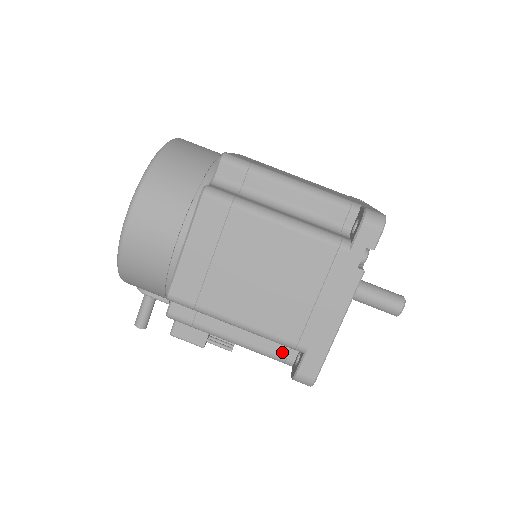
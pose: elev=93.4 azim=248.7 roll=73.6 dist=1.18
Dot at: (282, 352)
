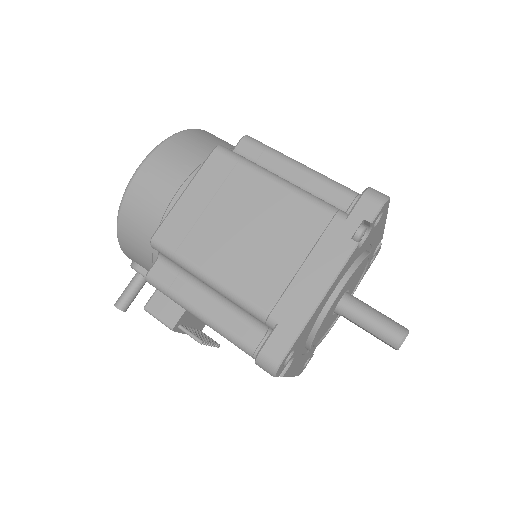
Dot at: (253, 340)
